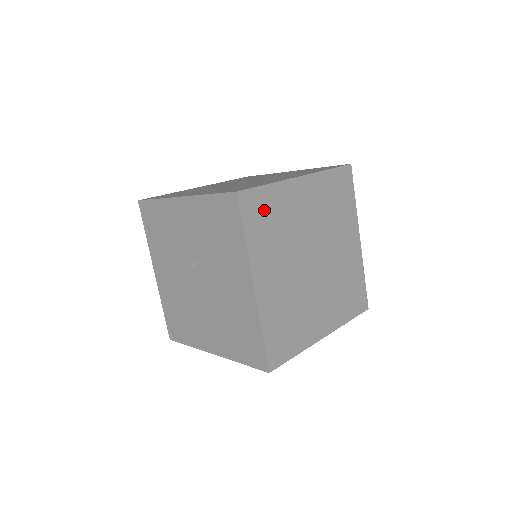
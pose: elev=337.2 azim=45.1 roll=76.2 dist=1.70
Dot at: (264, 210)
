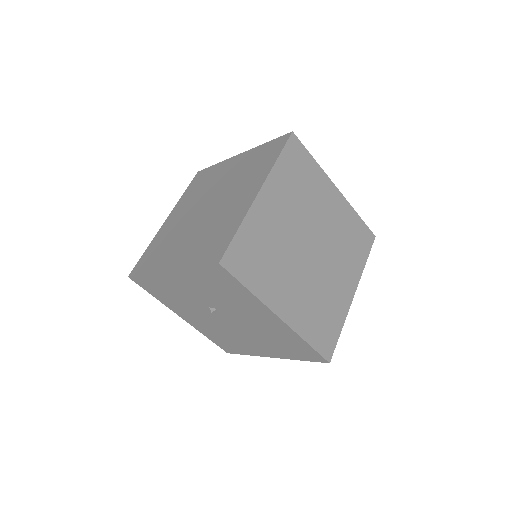
Dot at: (249, 253)
